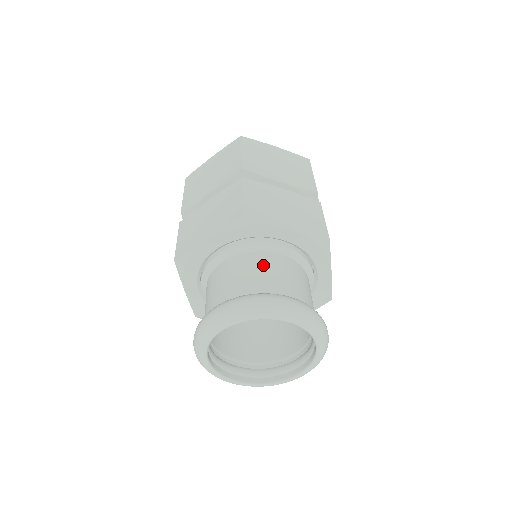
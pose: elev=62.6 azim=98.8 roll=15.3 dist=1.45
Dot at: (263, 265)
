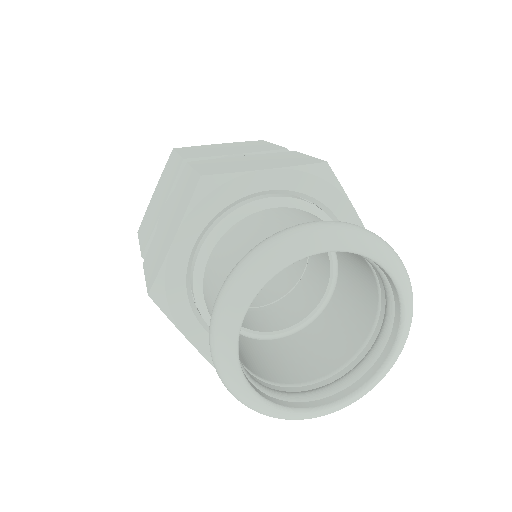
Dot at: (259, 222)
